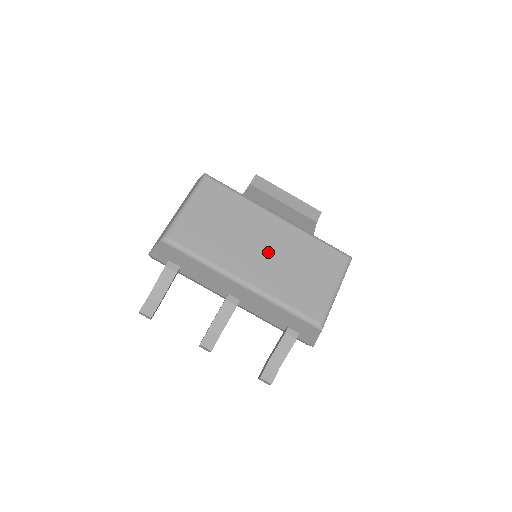
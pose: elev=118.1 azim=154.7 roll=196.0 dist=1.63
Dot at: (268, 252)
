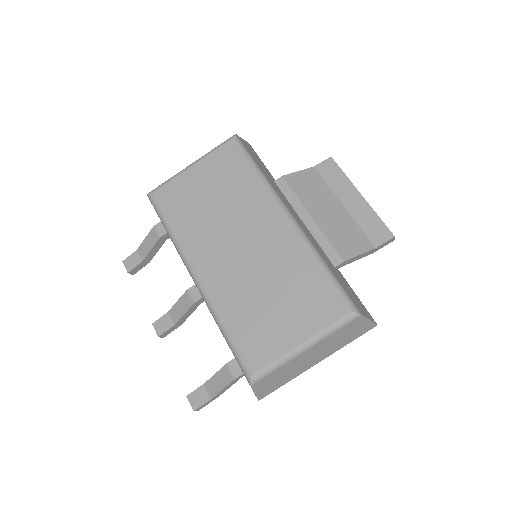
Dot at: (245, 254)
